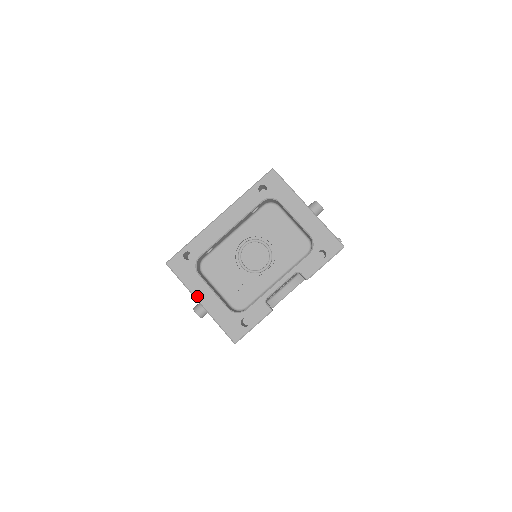
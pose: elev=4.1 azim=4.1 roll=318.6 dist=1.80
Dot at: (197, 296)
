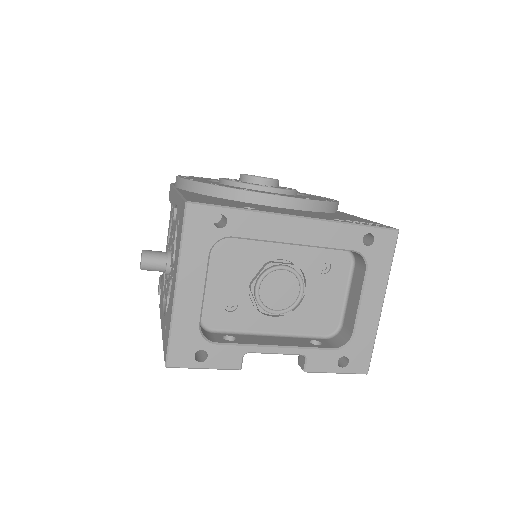
Dot at: (181, 277)
